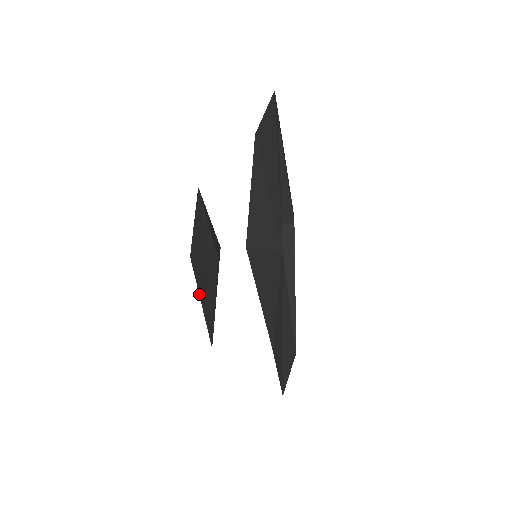
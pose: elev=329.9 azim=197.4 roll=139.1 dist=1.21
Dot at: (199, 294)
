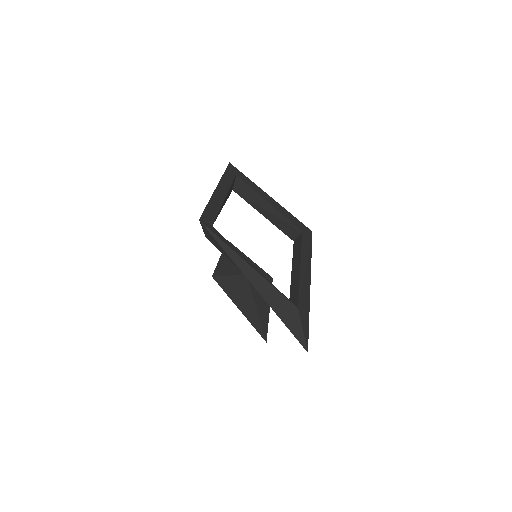
Dot at: occluded
